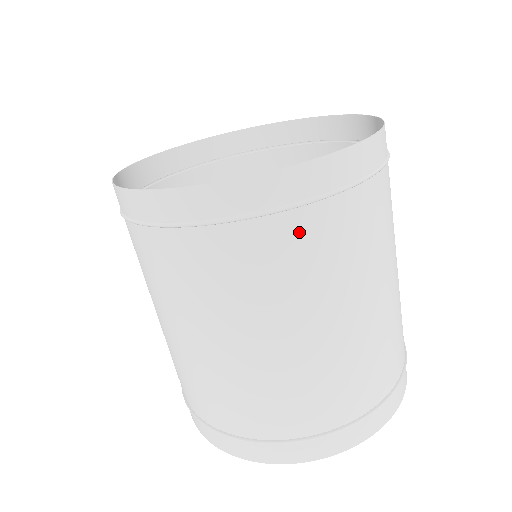
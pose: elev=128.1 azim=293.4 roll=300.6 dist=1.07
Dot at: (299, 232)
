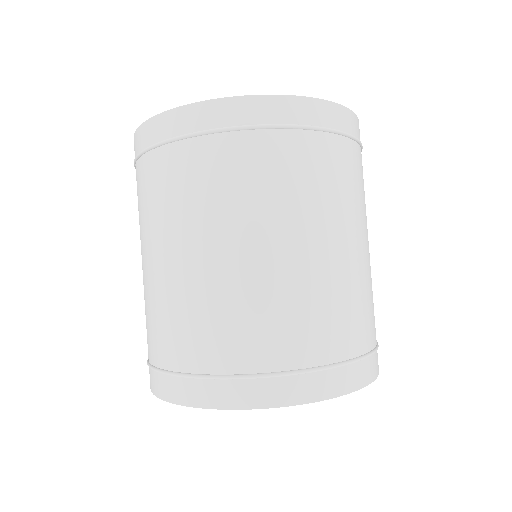
Dot at: (236, 152)
